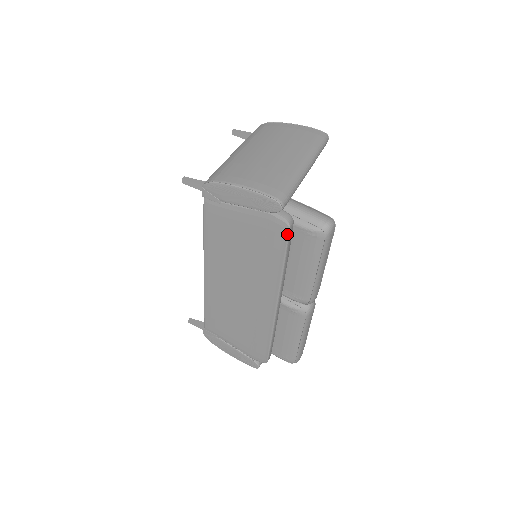
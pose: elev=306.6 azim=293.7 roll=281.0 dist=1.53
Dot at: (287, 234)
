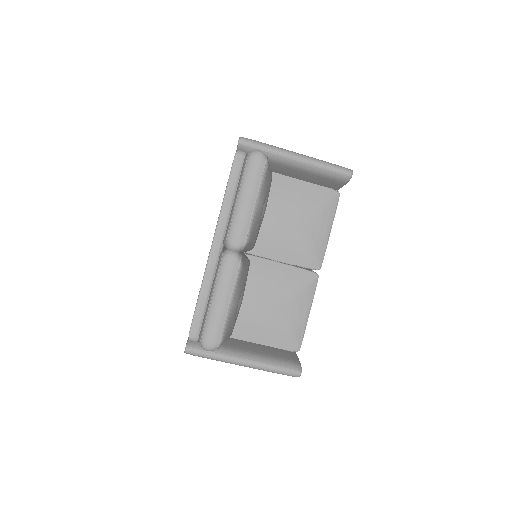
Dot at: (233, 160)
